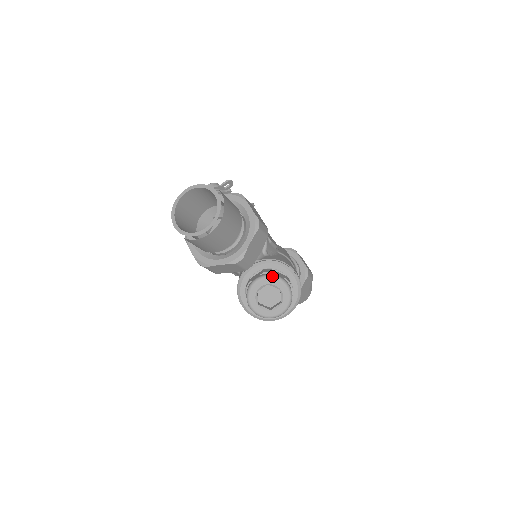
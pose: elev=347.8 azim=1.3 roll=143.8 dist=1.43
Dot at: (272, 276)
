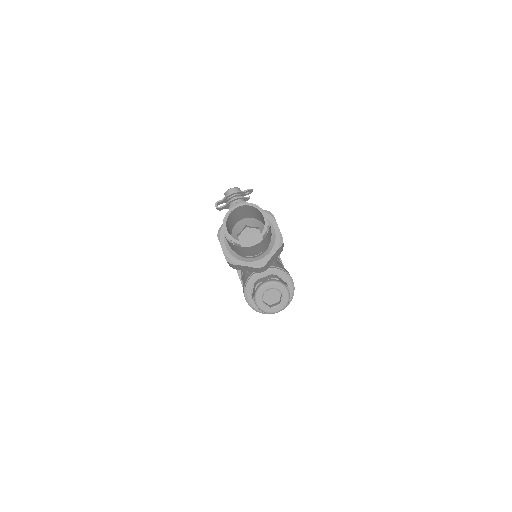
Dot at: (280, 283)
